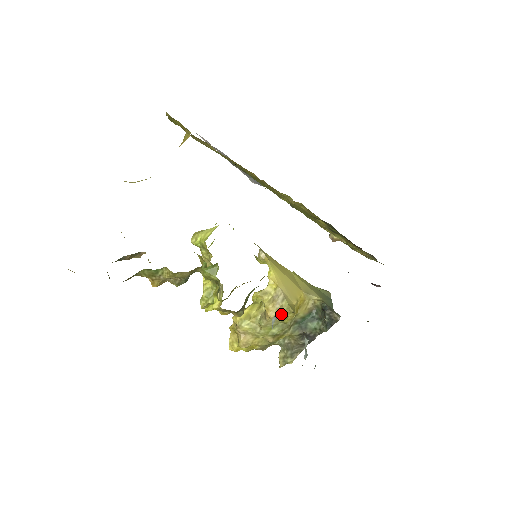
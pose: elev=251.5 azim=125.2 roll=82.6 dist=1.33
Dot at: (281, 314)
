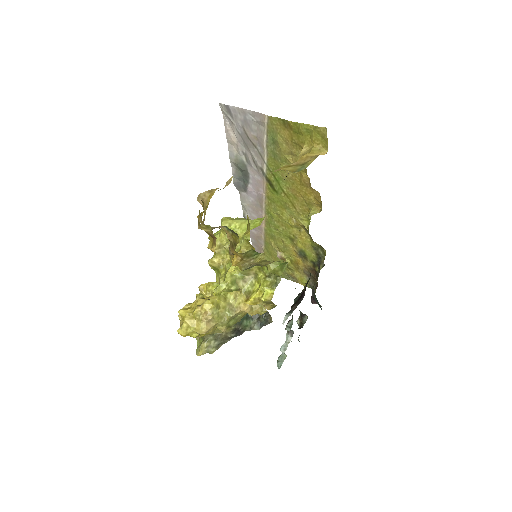
Dot at: (255, 310)
